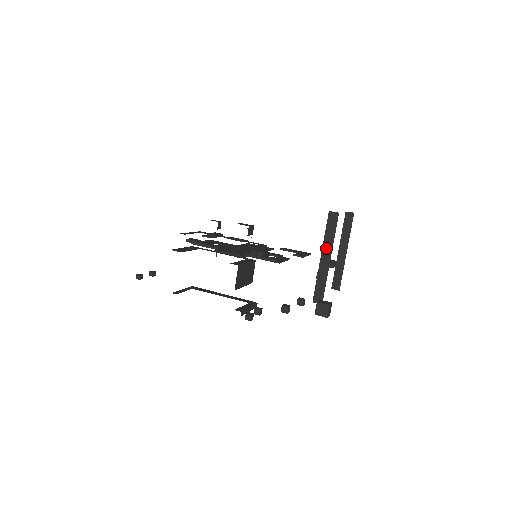
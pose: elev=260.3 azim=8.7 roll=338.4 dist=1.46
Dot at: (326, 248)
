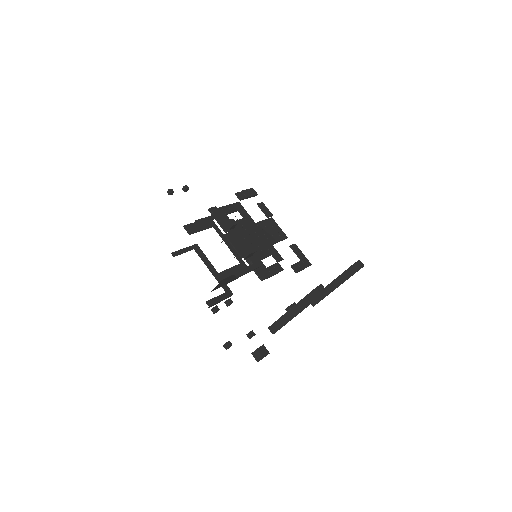
Dot at: (298, 307)
